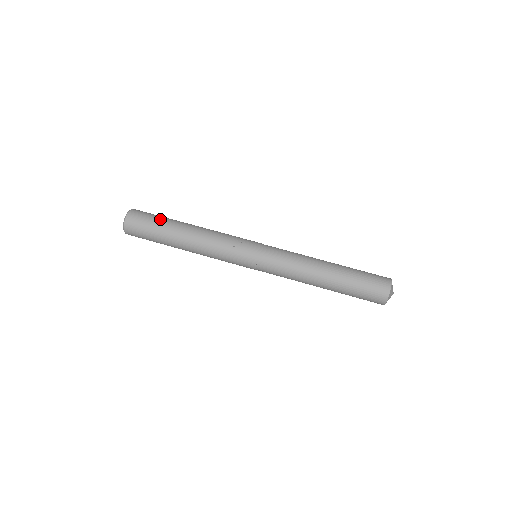
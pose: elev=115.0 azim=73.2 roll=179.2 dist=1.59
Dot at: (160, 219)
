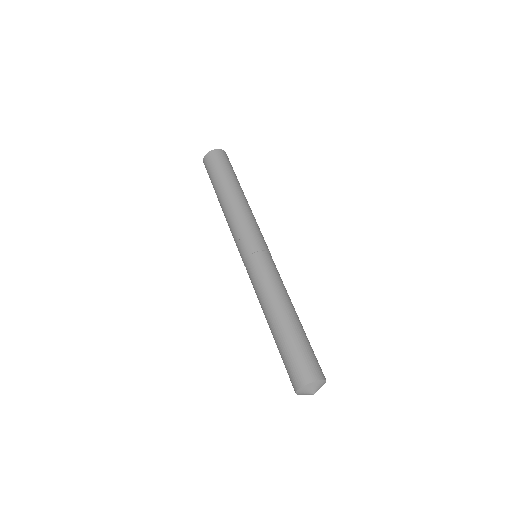
Dot at: (217, 174)
